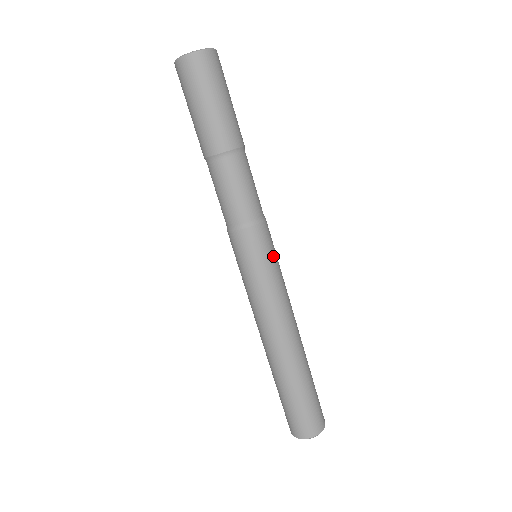
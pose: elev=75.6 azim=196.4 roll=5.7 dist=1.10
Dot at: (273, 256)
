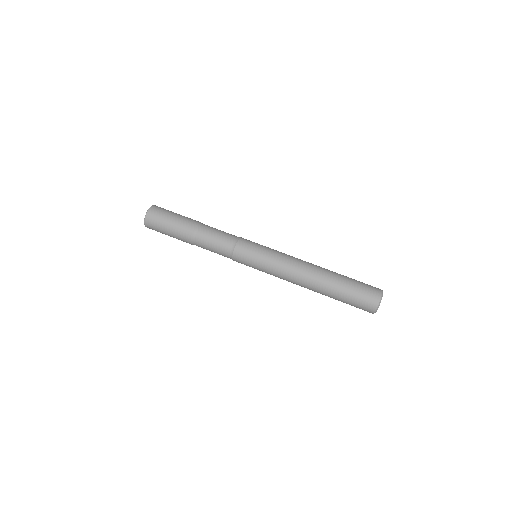
Dot at: occluded
